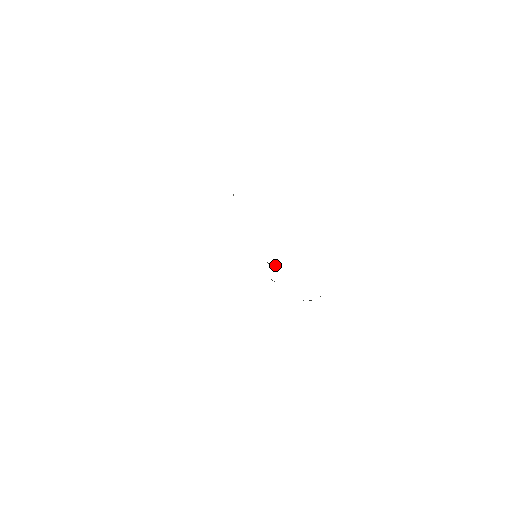
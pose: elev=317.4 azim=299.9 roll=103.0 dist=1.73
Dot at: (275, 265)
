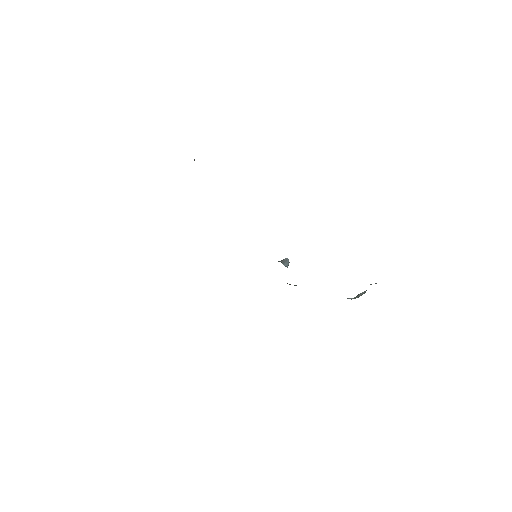
Dot at: (287, 259)
